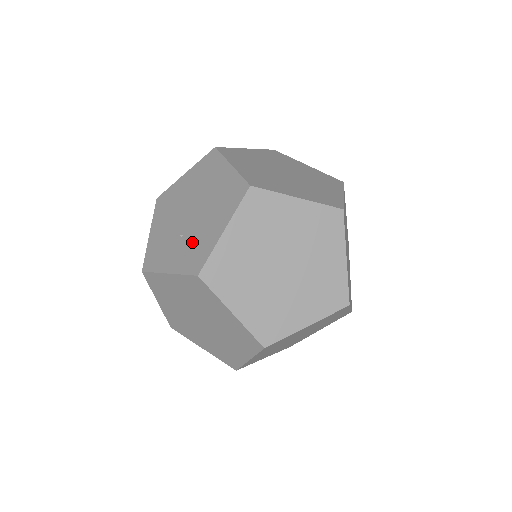
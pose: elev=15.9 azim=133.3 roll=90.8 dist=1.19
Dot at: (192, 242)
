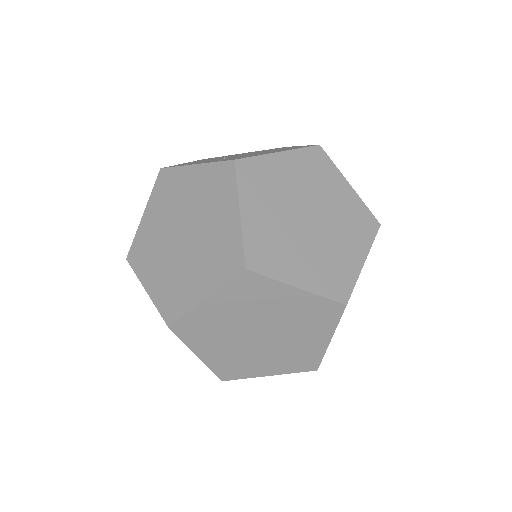
Dot at: (237, 157)
